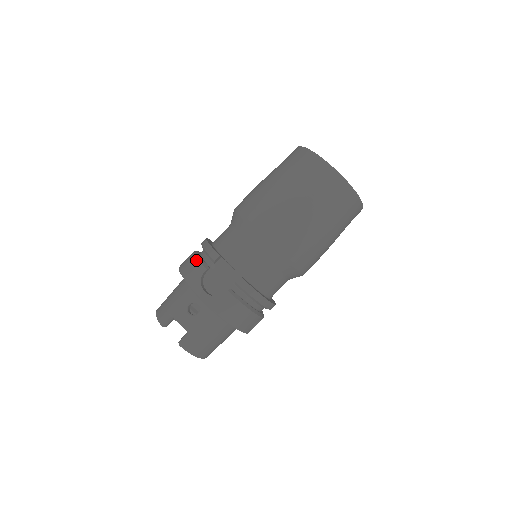
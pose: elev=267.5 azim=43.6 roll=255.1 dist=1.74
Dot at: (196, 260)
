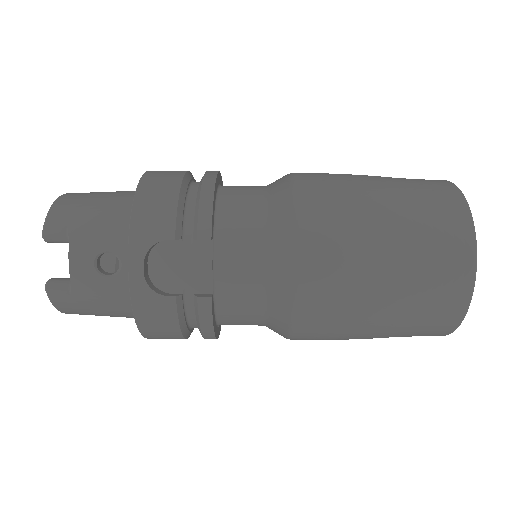
Dot at: (173, 205)
